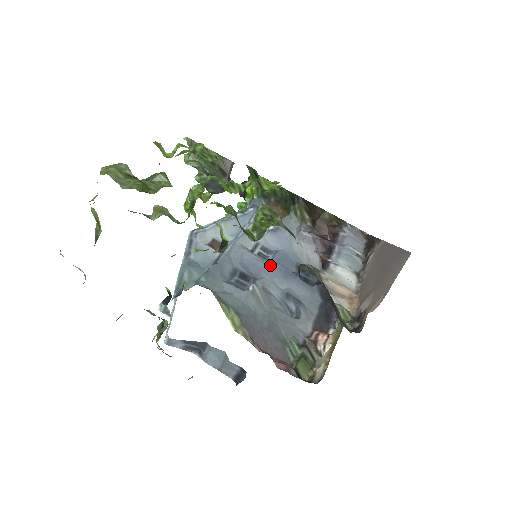
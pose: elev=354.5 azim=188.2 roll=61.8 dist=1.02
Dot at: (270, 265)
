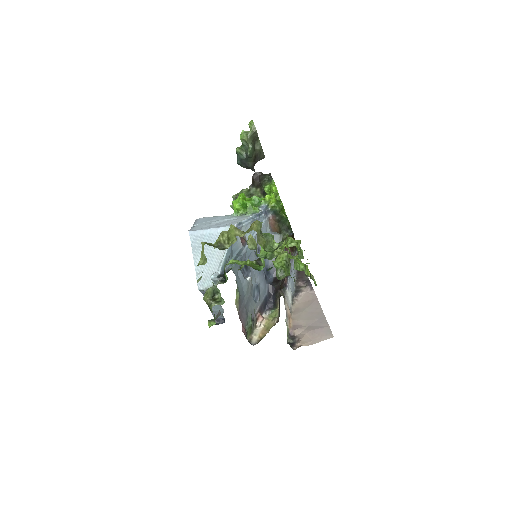
Dot at: occluded
